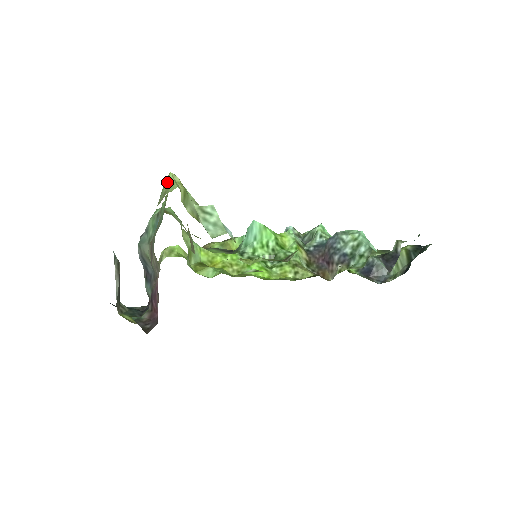
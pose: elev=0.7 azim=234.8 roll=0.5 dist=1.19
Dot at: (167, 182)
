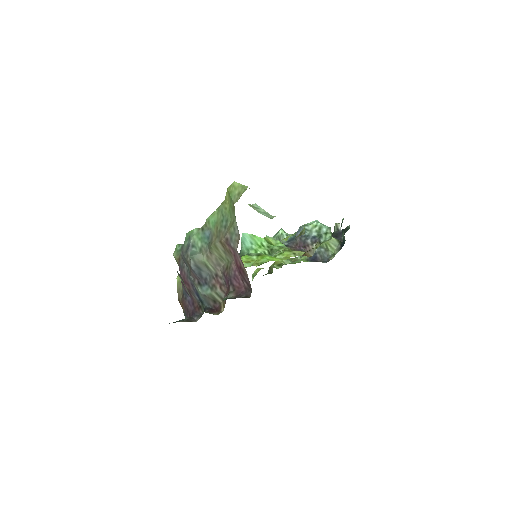
Dot at: (236, 187)
